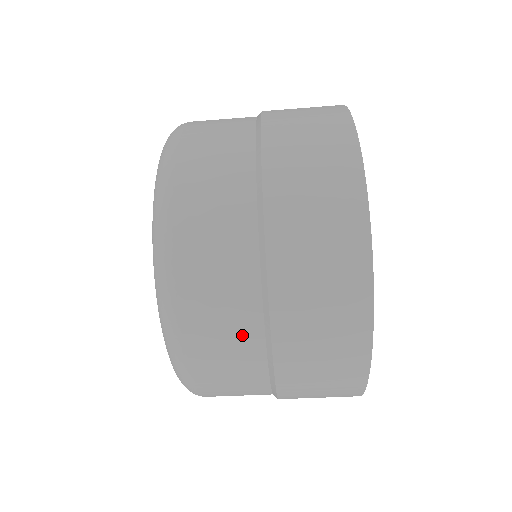
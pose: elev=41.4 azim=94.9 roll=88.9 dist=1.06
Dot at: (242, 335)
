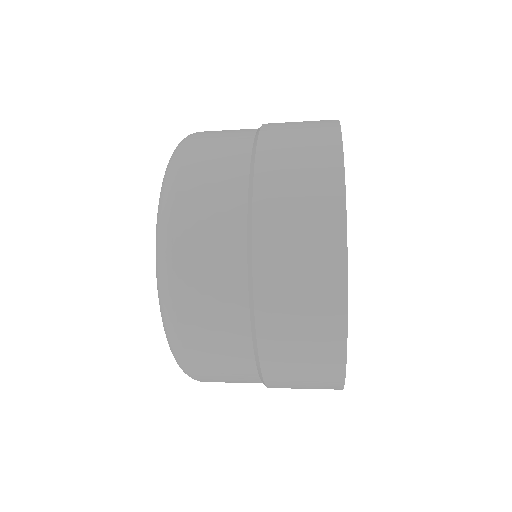
Dot at: occluded
